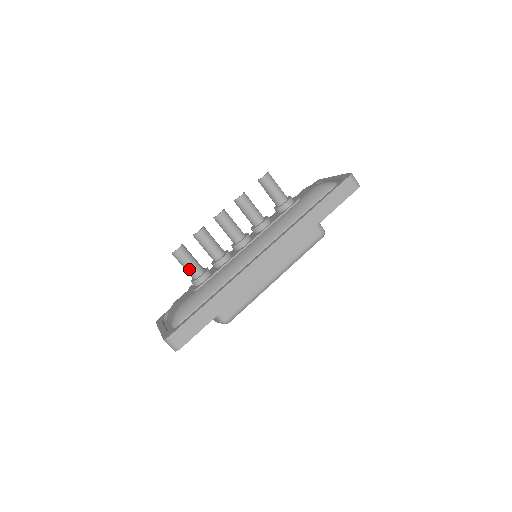
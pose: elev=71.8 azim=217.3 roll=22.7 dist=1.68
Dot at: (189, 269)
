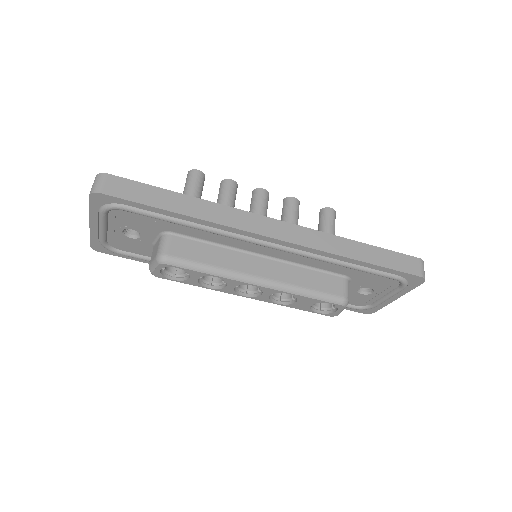
Dot at: (187, 192)
